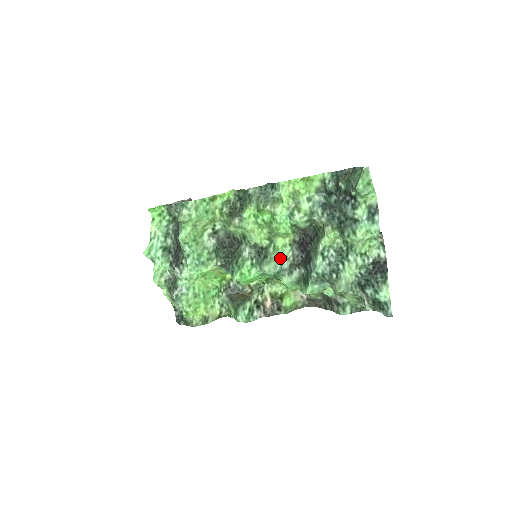
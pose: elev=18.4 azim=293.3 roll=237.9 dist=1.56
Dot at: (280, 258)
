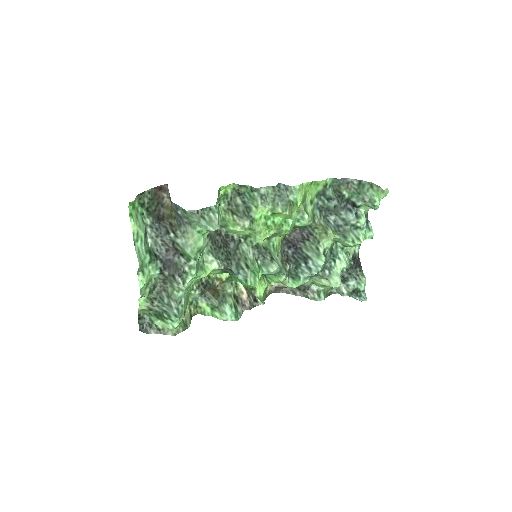
Dot at: occluded
